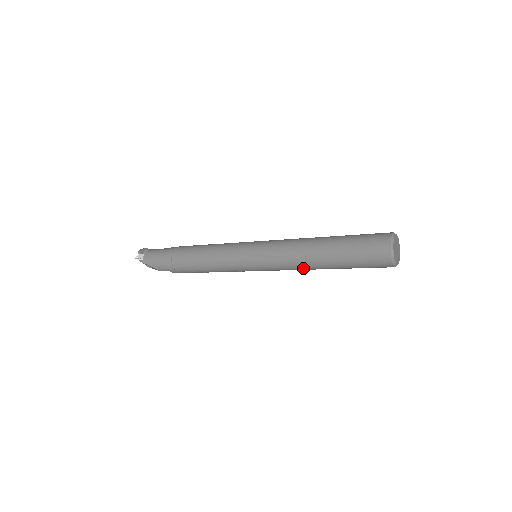
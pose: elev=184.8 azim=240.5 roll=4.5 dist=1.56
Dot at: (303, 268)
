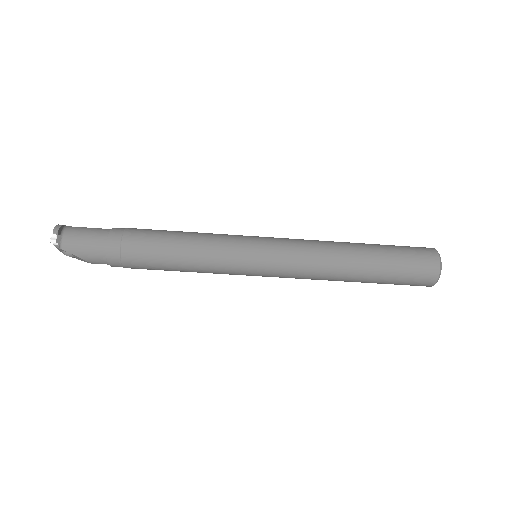
Dot at: (326, 279)
